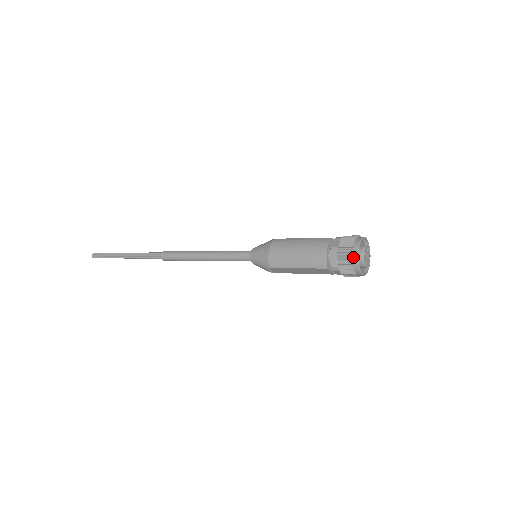
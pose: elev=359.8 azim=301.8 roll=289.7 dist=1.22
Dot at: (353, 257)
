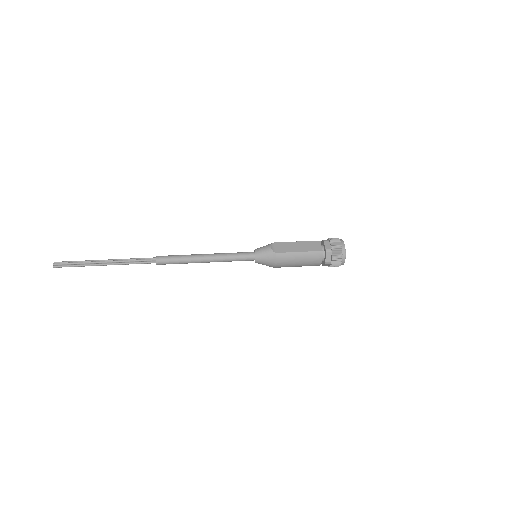
Dot at: (340, 265)
